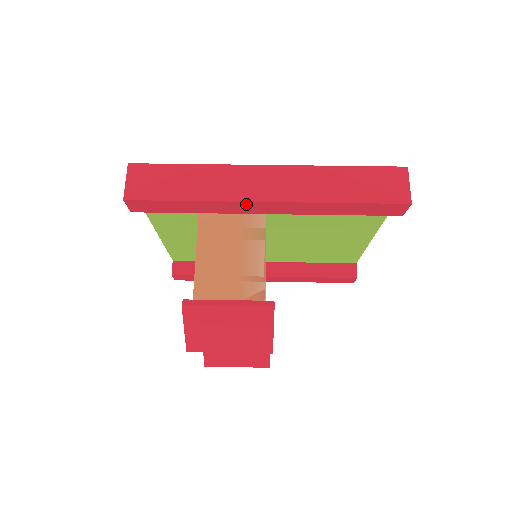
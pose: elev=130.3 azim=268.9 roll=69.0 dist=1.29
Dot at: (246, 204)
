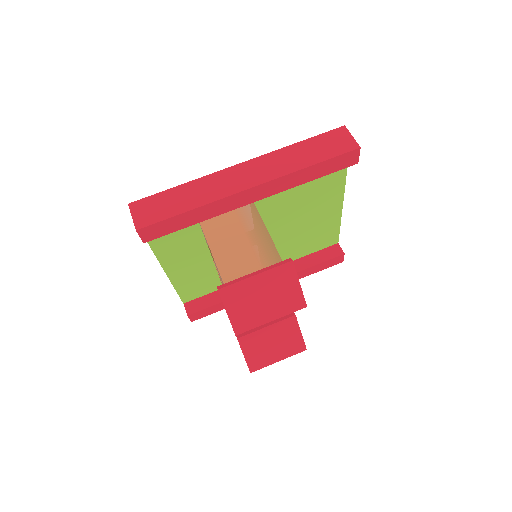
Dot at: (236, 197)
